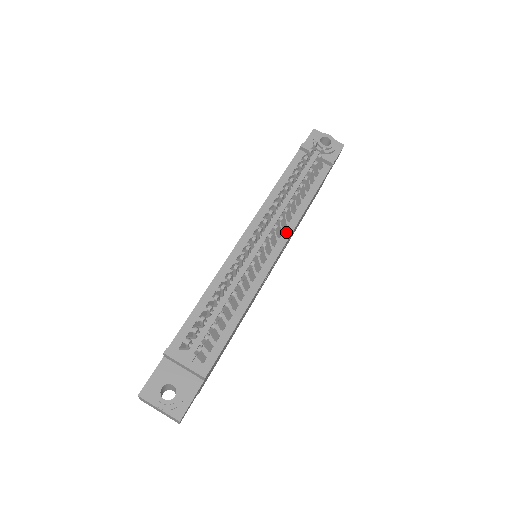
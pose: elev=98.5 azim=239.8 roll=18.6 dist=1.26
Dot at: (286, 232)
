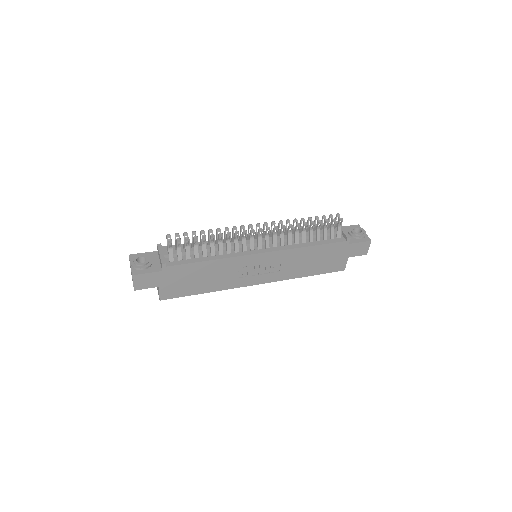
Dot at: (280, 248)
